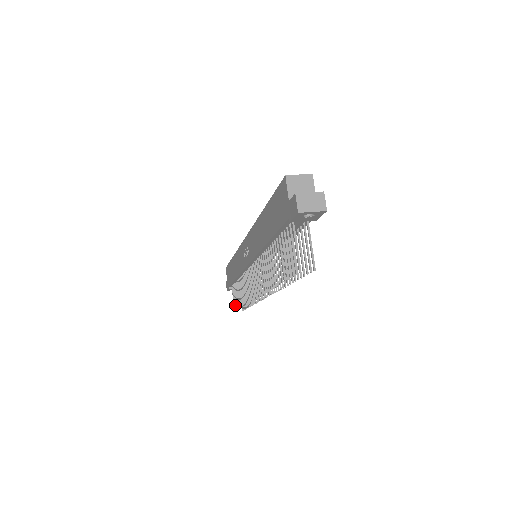
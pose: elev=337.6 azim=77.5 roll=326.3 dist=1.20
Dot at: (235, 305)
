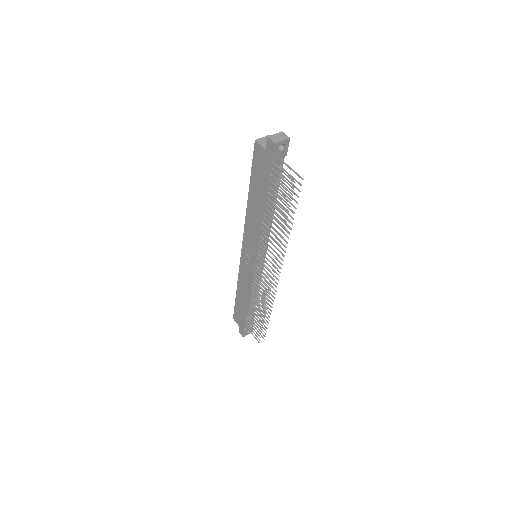
Dot at: (257, 334)
